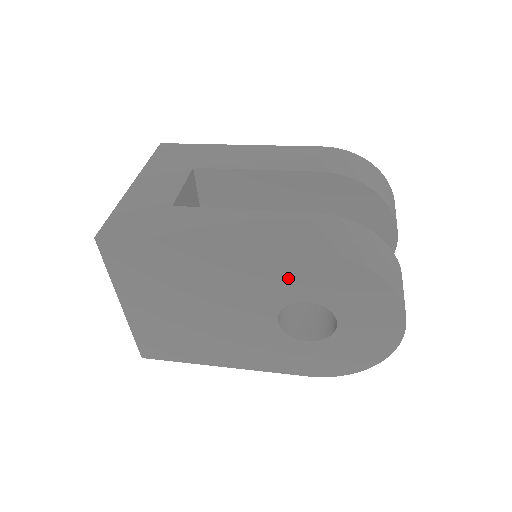
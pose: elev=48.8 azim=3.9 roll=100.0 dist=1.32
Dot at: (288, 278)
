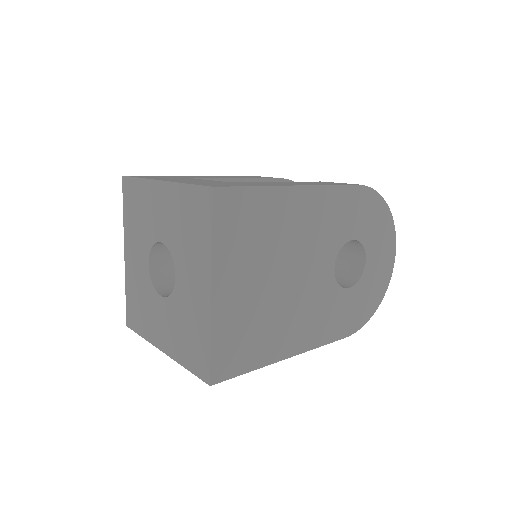
Dot at: (345, 215)
